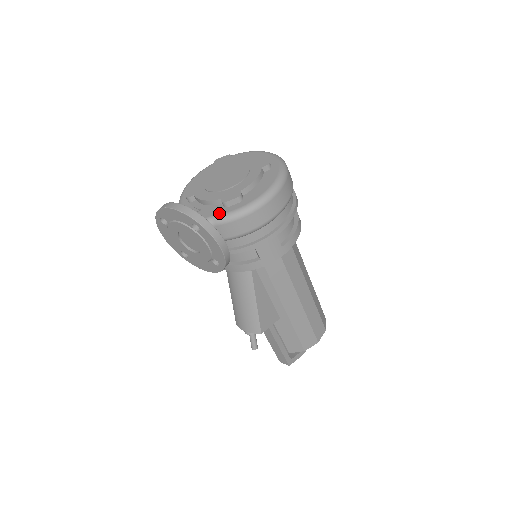
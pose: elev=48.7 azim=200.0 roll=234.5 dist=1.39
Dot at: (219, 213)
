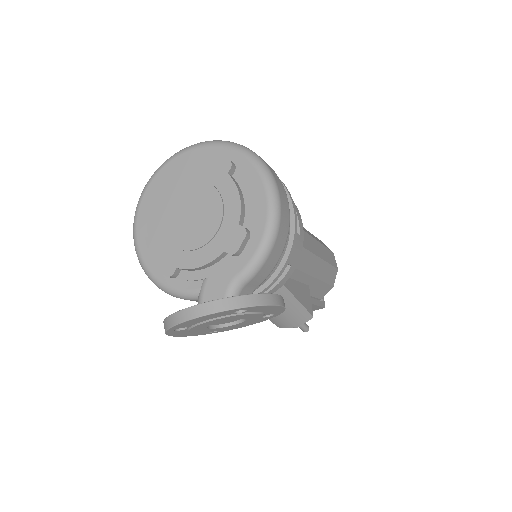
Dot at: (239, 269)
